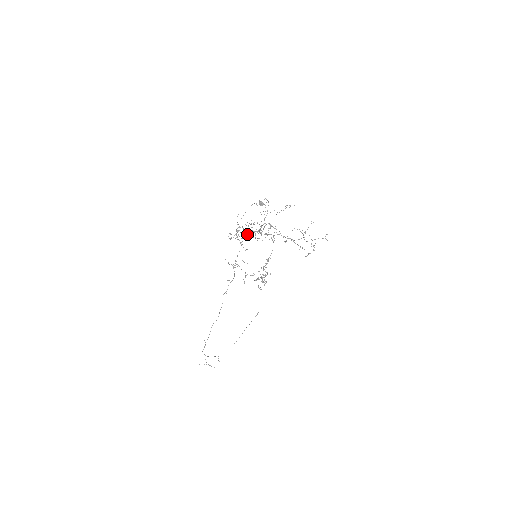
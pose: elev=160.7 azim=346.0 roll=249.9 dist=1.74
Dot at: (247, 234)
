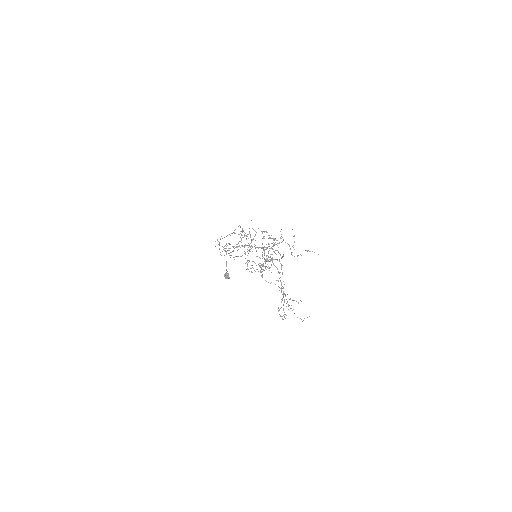
Dot at: occluded
